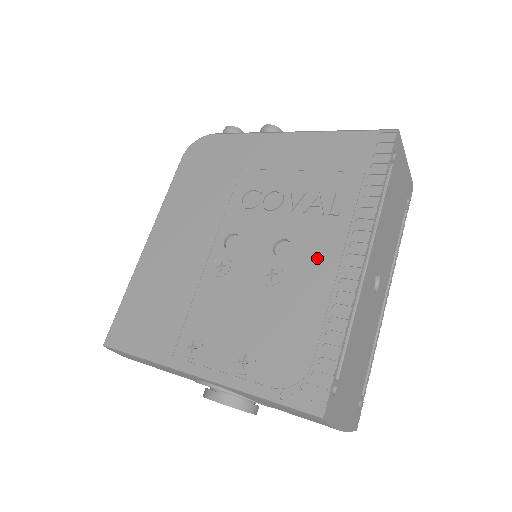
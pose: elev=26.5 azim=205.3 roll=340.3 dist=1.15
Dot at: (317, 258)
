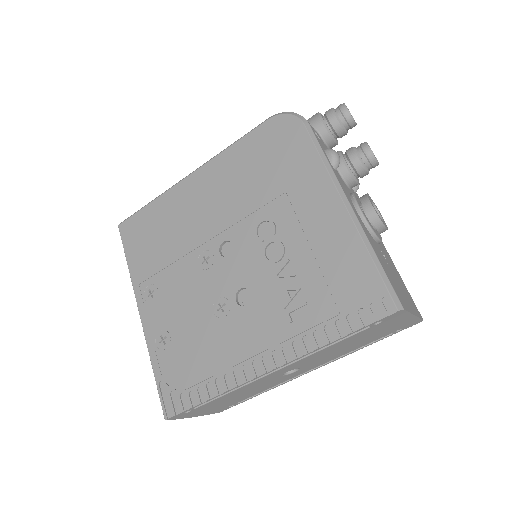
Dot at: (250, 333)
